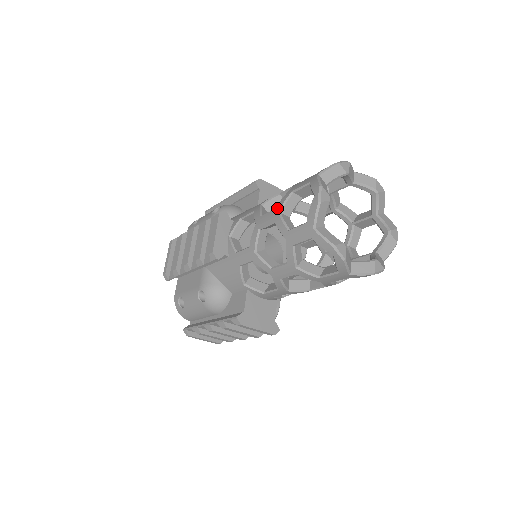
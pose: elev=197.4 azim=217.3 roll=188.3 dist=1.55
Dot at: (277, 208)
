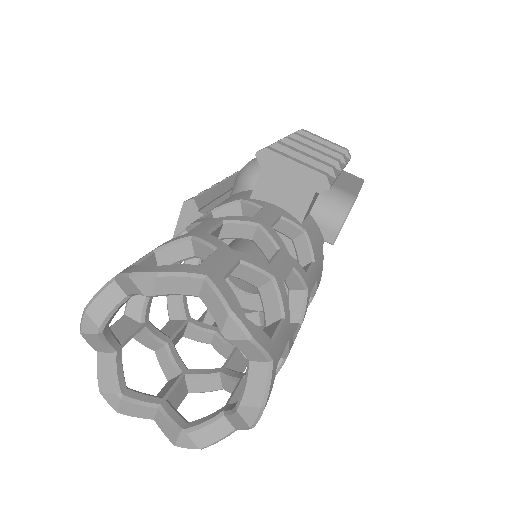
Dot at: occluded
